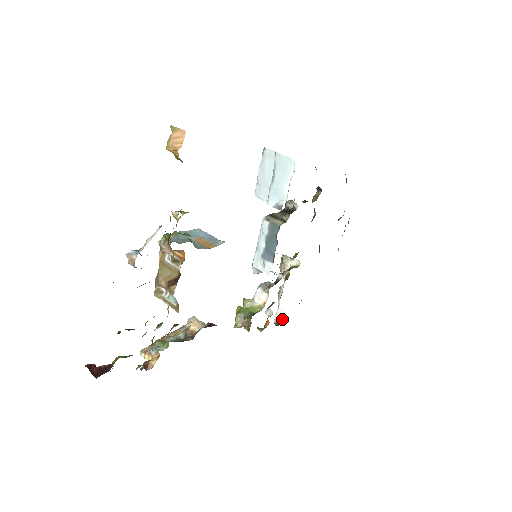
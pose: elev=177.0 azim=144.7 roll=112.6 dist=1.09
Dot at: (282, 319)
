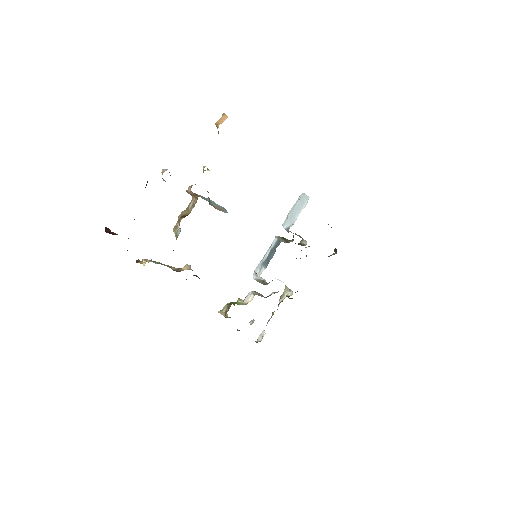
Dot at: occluded
